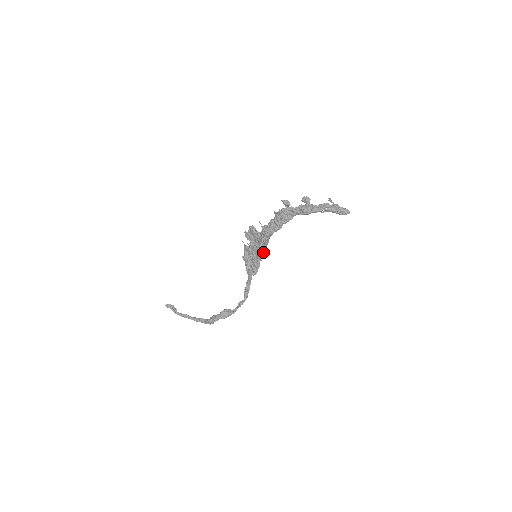
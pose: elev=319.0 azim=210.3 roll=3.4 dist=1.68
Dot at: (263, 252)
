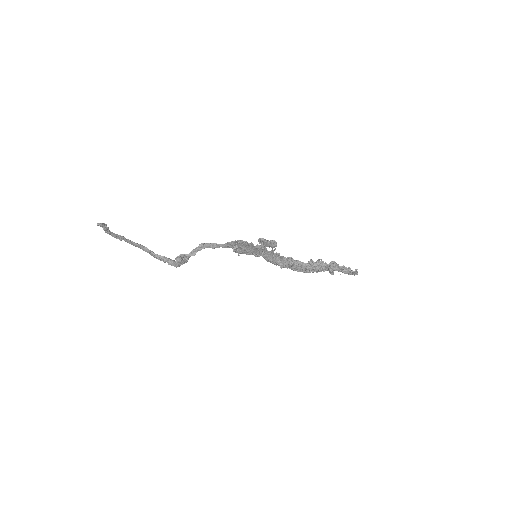
Dot at: occluded
